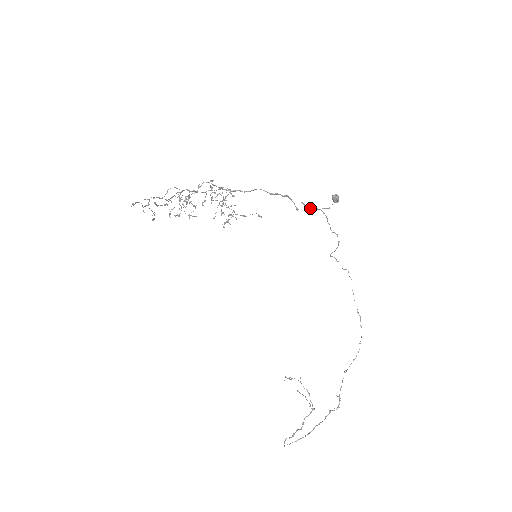
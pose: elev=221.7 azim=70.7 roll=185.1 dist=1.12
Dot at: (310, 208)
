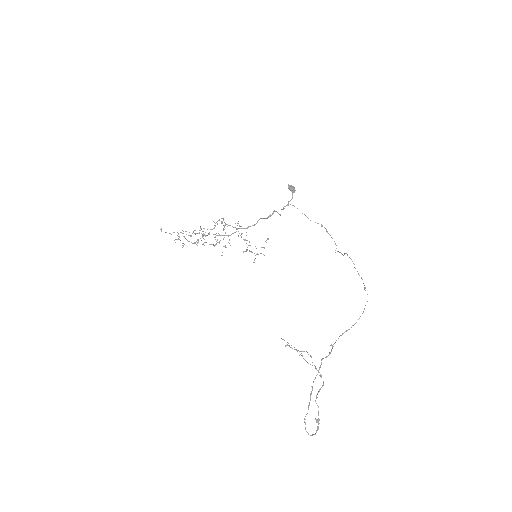
Dot at: (283, 207)
